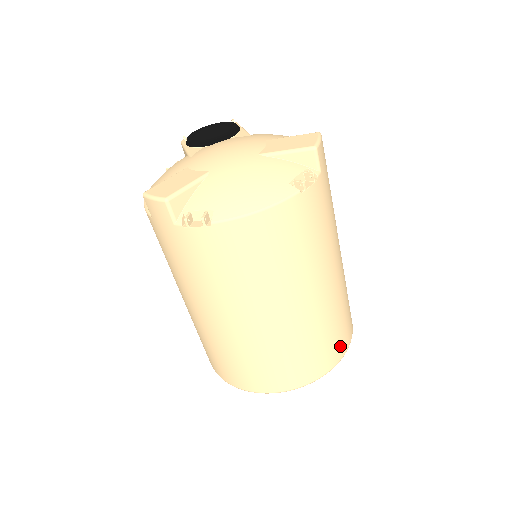
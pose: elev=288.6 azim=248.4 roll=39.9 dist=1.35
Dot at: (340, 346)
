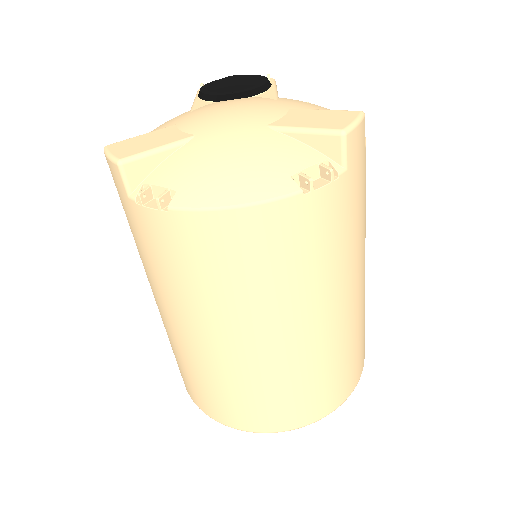
Dot at: (332, 397)
